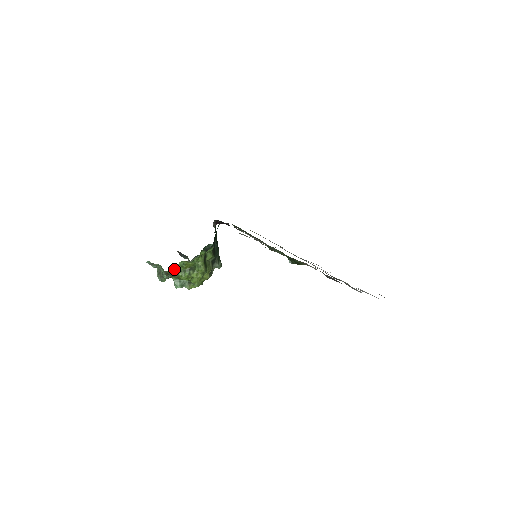
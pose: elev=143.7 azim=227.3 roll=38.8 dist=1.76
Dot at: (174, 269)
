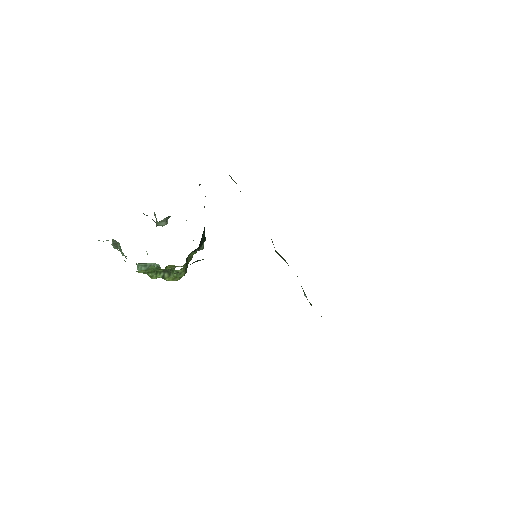
Dot at: (142, 270)
